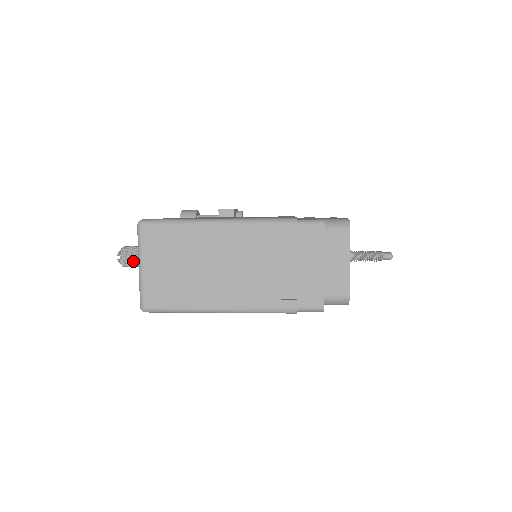
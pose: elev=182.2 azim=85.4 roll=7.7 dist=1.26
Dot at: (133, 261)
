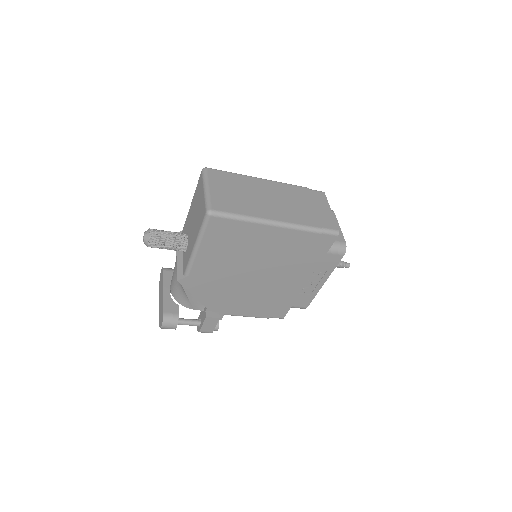
Dot at: (161, 235)
